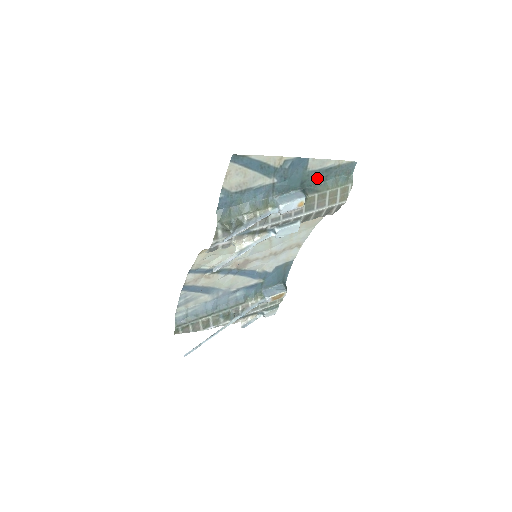
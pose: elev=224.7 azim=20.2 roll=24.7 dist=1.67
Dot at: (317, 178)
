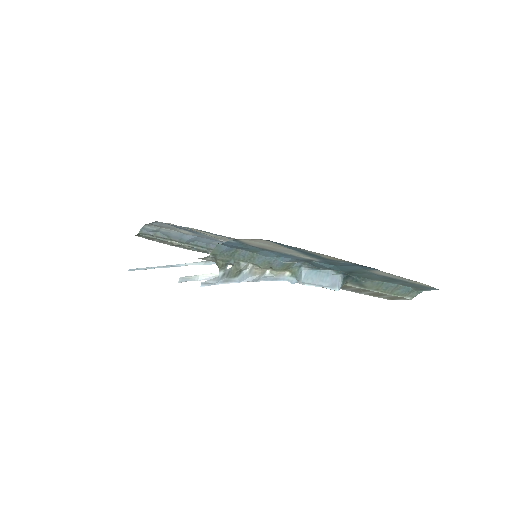
Dot at: (374, 277)
